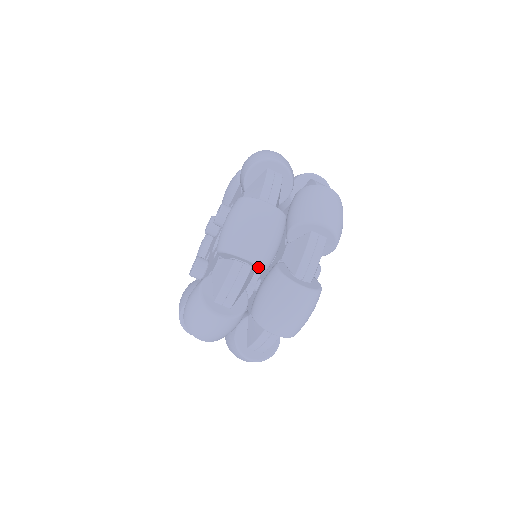
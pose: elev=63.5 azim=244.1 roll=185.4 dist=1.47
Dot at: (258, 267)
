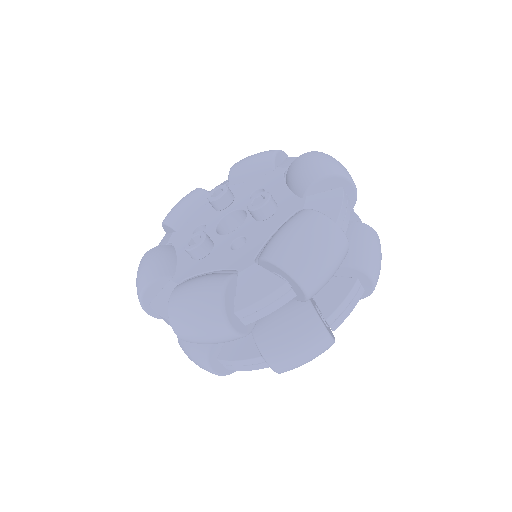
Dot at: (301, 297)
